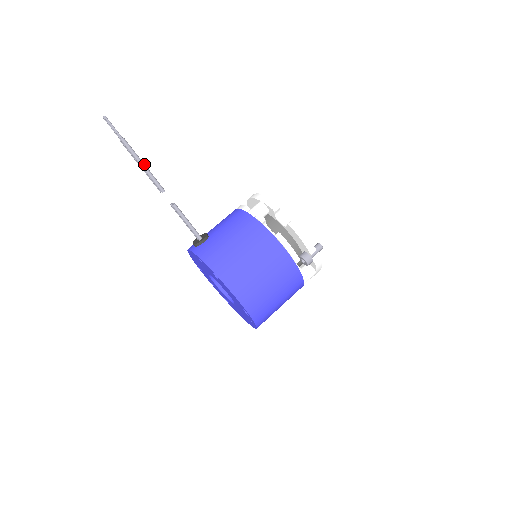
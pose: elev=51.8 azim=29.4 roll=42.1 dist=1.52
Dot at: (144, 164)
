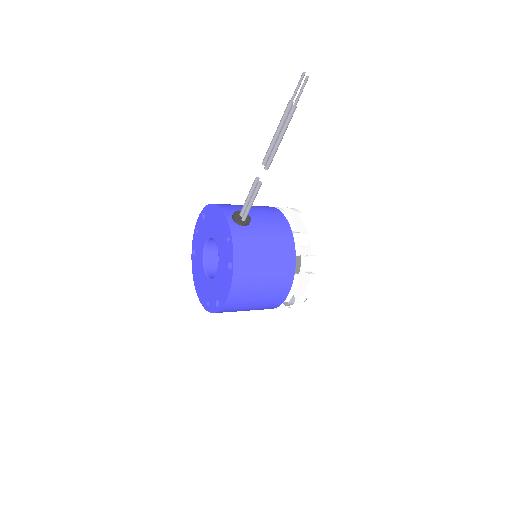
Dot at: occluded
